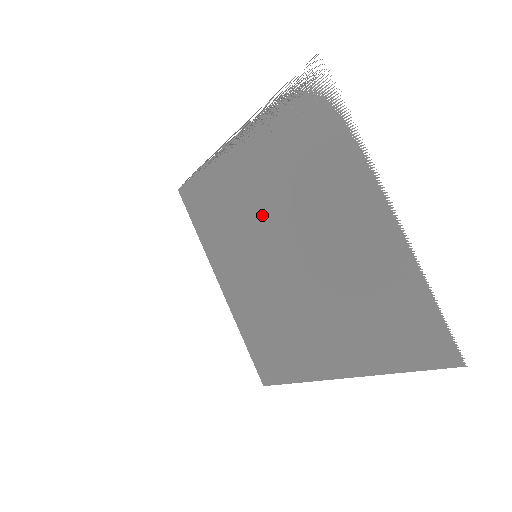
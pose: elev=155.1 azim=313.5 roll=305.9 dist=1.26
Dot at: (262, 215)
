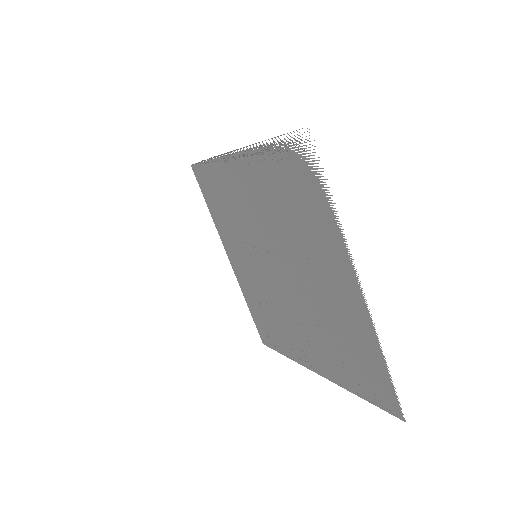
Dot at: (260, 230)
